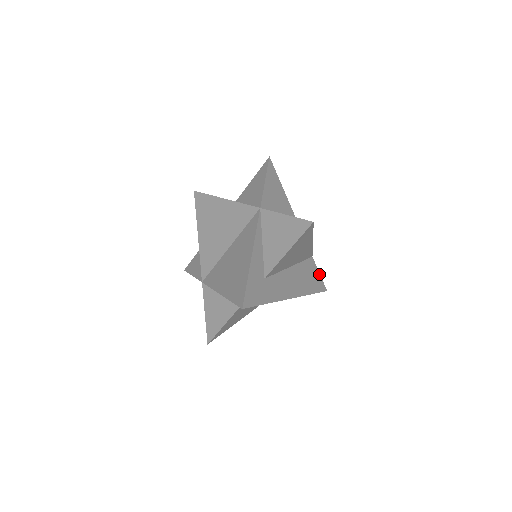
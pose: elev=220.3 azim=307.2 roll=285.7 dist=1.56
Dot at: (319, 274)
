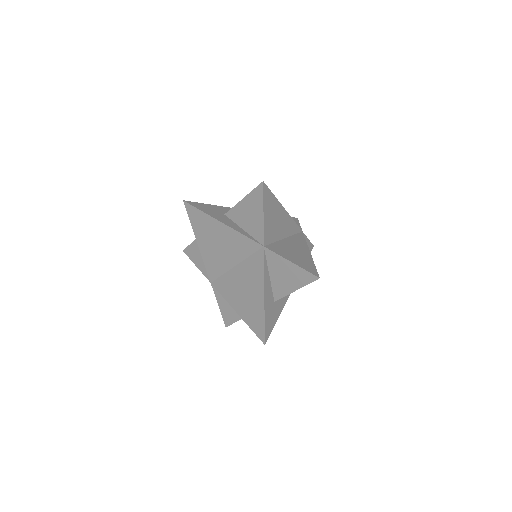
Dot at: (308, 240)
